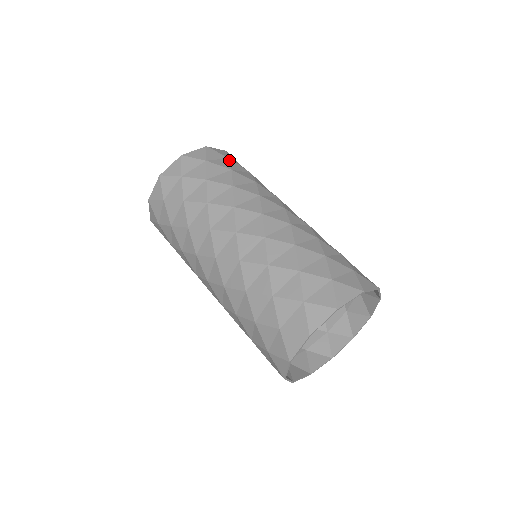
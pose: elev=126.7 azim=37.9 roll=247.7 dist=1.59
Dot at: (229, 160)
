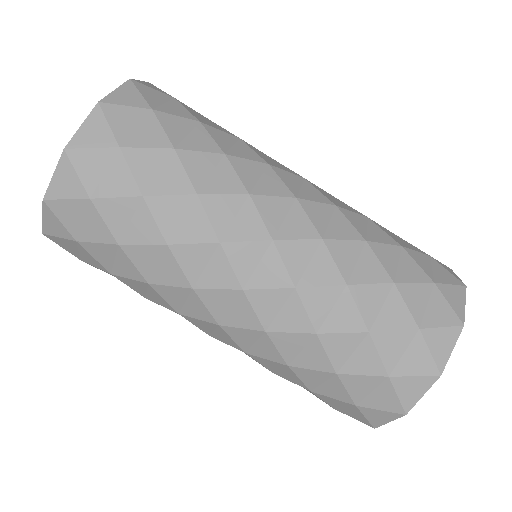
Dot at: (122, 158)
